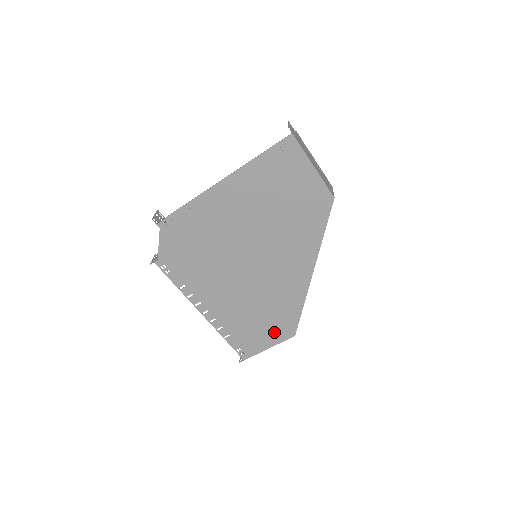
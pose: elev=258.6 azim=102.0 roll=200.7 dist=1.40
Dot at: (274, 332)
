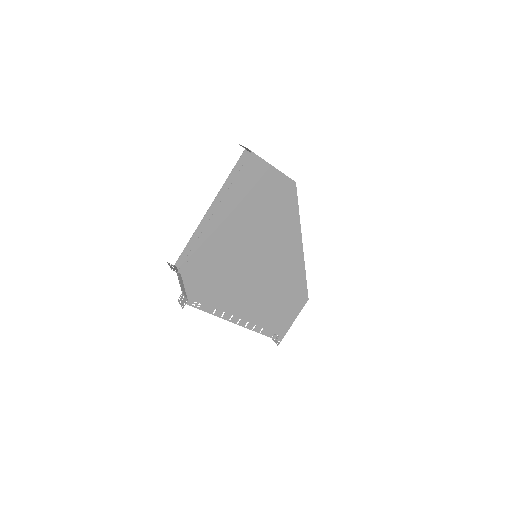
Dot at: (293, 306)
